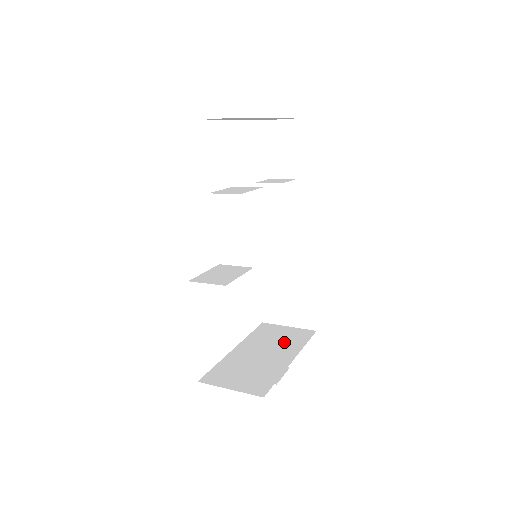
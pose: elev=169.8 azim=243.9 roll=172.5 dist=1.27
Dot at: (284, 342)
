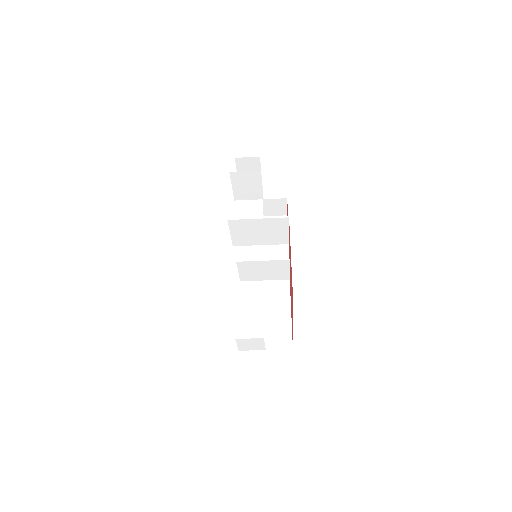
Dot at: occluded
